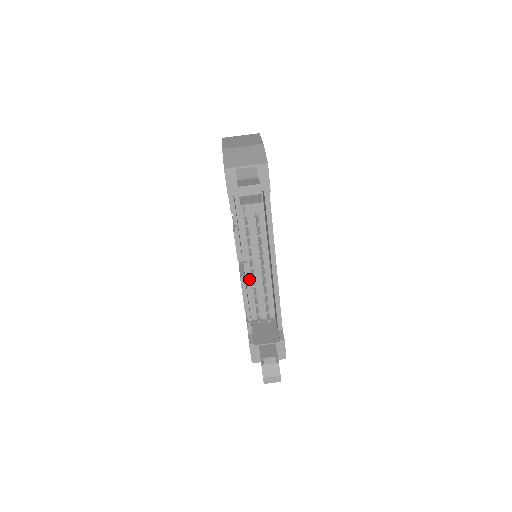
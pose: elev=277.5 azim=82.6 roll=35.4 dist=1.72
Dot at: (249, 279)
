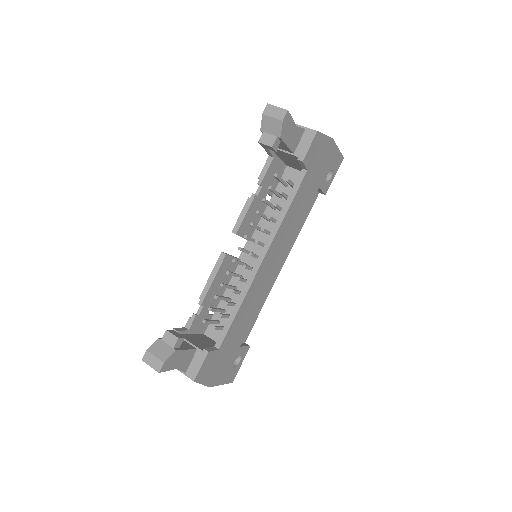
Dot at: (234, 281)
